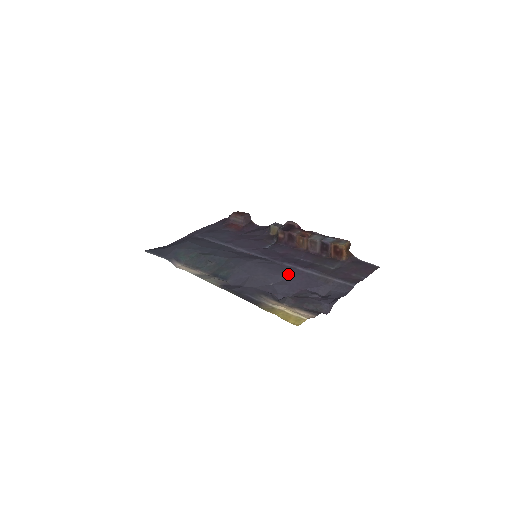
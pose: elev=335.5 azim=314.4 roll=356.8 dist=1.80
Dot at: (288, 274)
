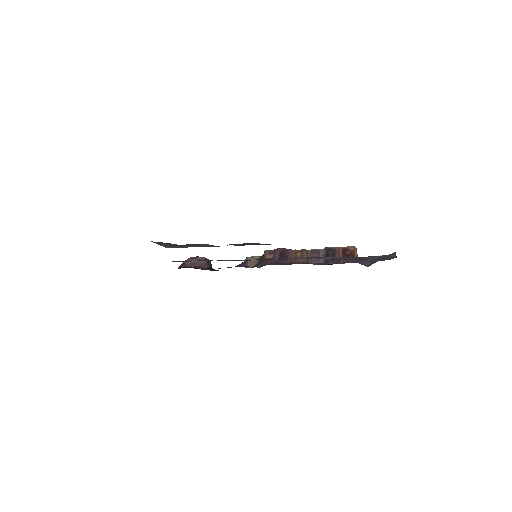
Dot at: occluded
